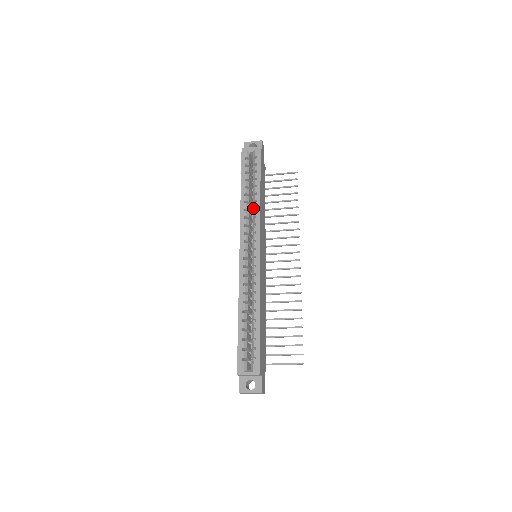
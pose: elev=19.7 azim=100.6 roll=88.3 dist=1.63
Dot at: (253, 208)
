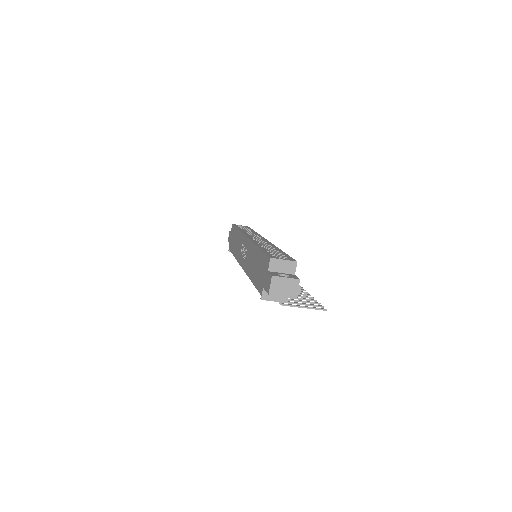
Dot at: (251, 234)
